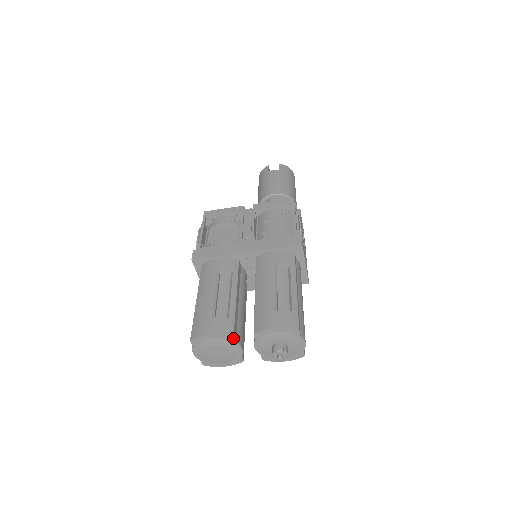
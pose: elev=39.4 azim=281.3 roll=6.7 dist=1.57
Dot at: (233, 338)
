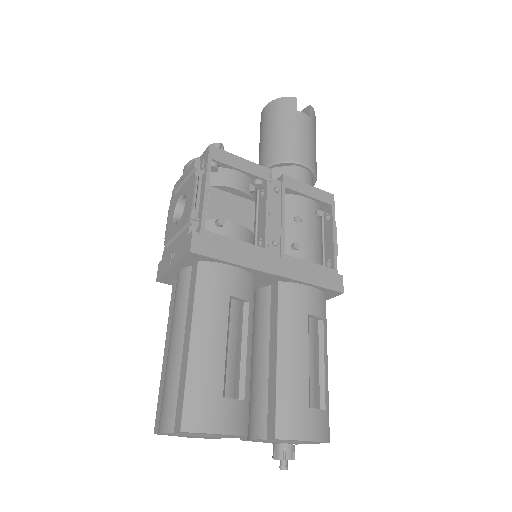
Dot at: (244, 436)
